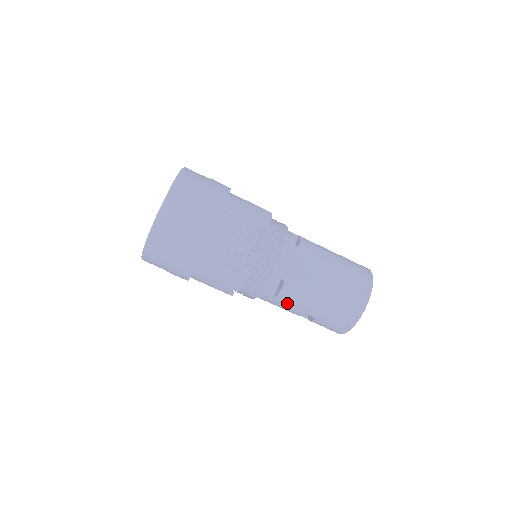
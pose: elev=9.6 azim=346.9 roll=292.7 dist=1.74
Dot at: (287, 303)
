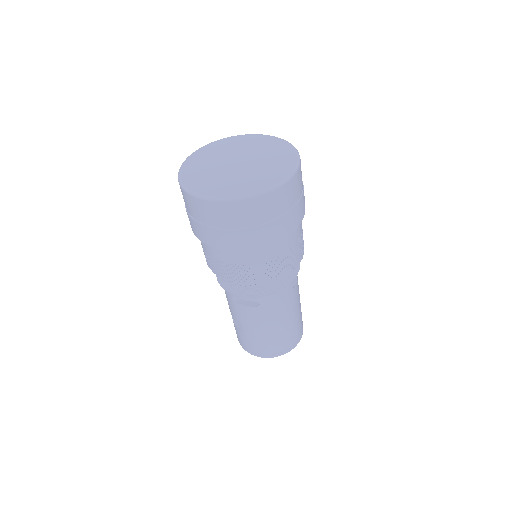
Dot at: (240, 312)
